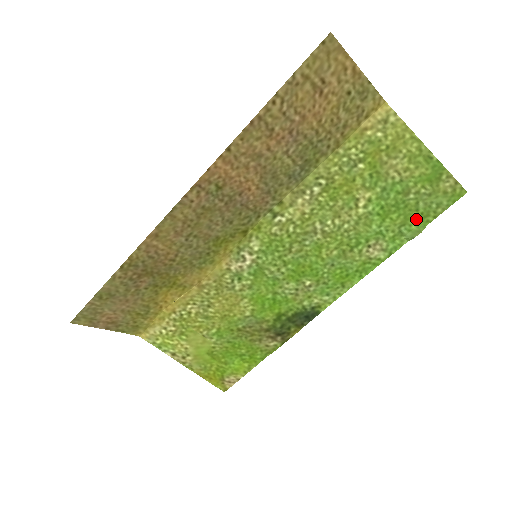
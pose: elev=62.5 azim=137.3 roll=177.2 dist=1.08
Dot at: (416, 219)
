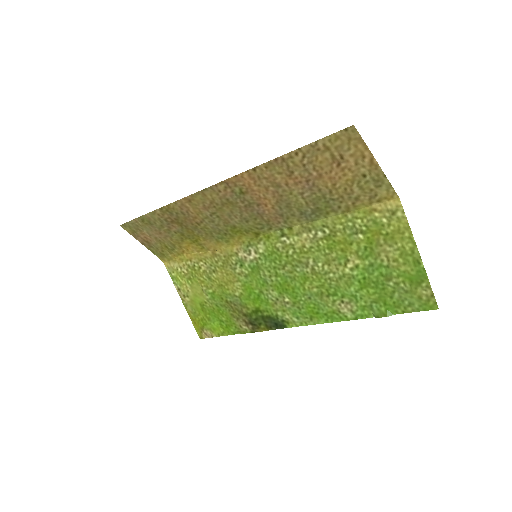
Dot at: (387, 304)
